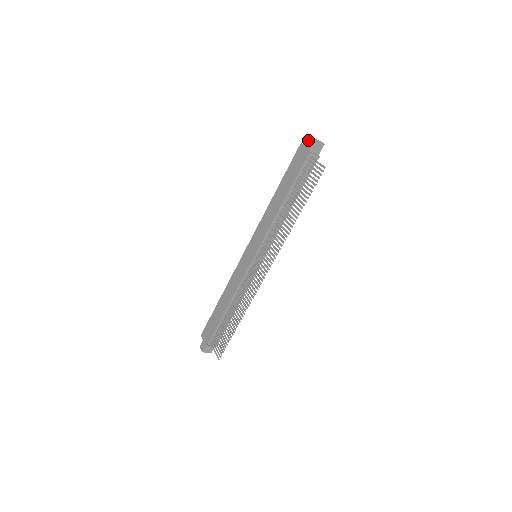
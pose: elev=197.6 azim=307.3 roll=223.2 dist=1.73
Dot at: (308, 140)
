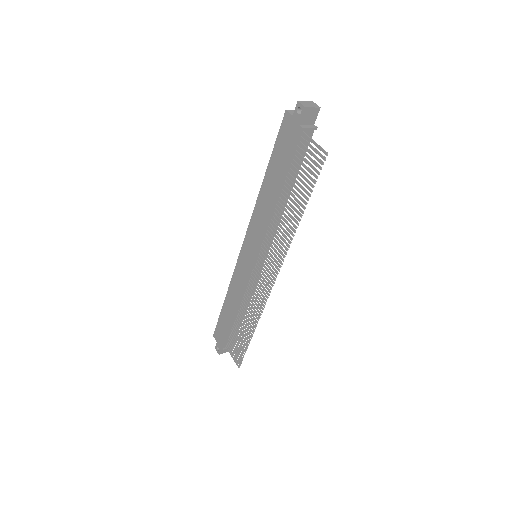
Dot at: (295, 107)
